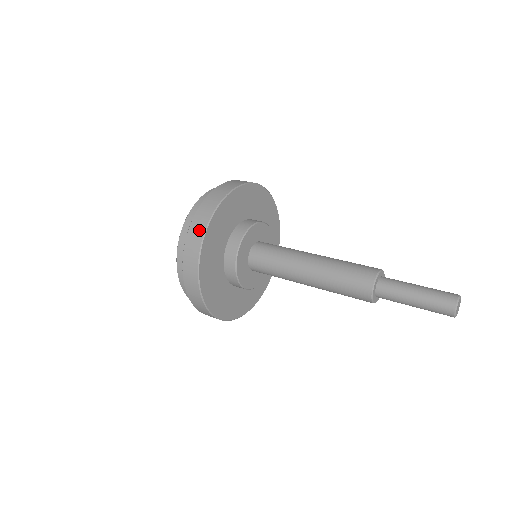
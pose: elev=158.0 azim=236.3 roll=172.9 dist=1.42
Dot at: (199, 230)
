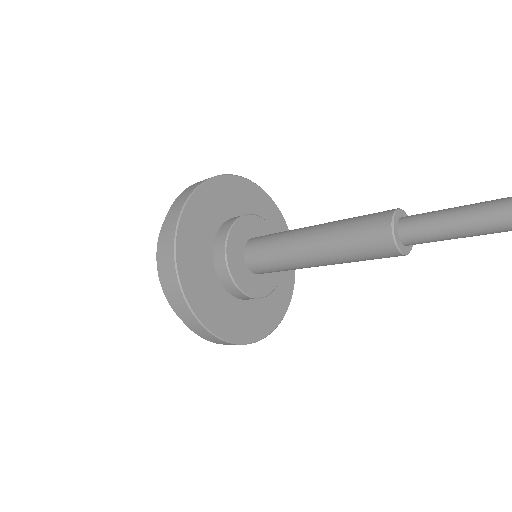
Dot at: (179, 204)
